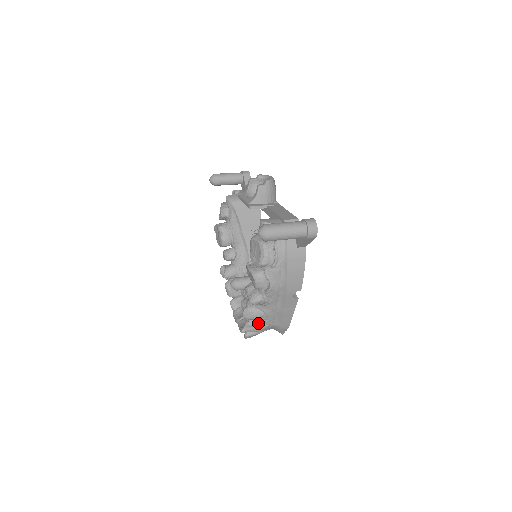
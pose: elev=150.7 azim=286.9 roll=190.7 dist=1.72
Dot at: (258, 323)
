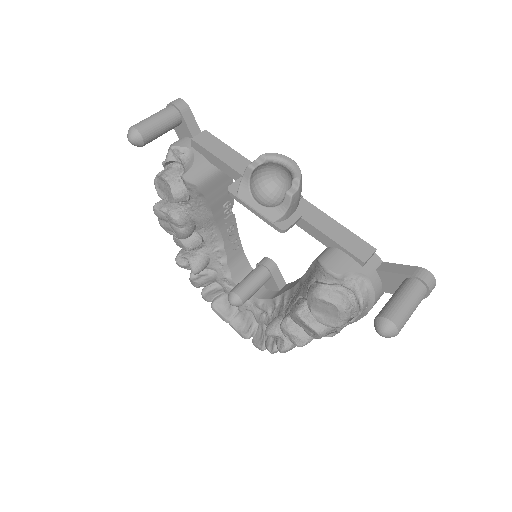
Dot at: occluded
